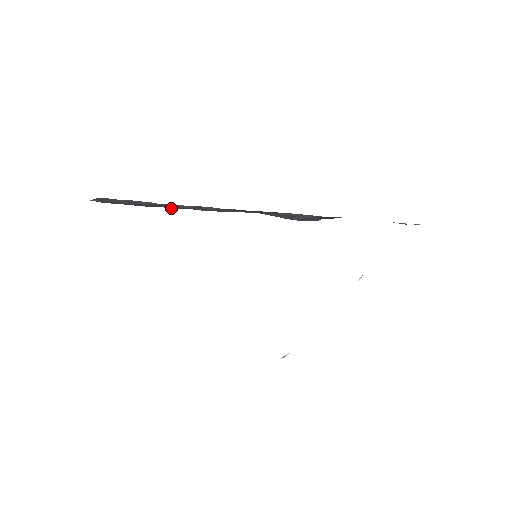
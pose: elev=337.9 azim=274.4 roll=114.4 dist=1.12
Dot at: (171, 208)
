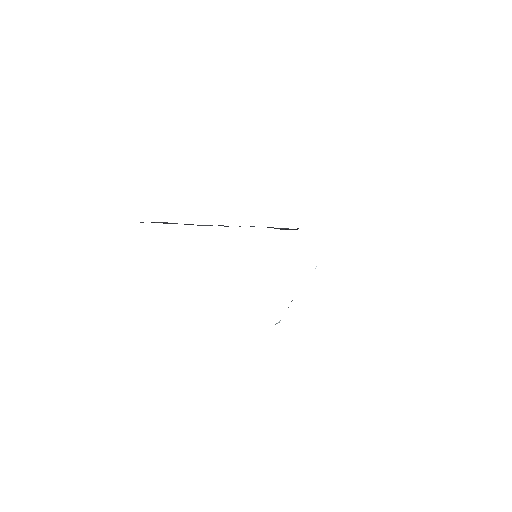
Dot at: occluded
